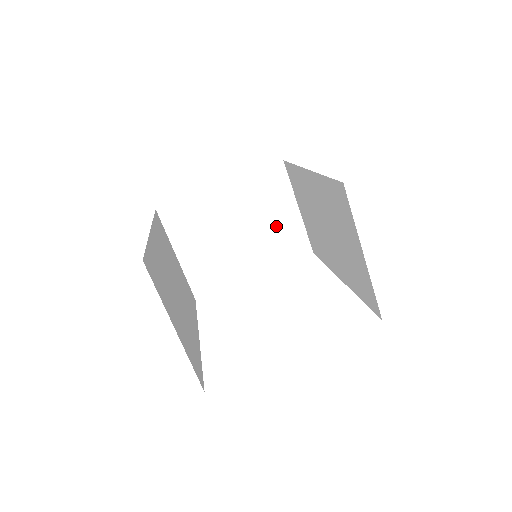
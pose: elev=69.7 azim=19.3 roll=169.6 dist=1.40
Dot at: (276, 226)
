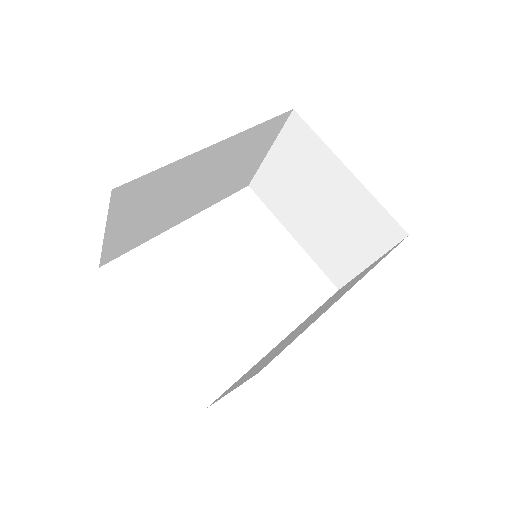
Dot at: (343, 245)
